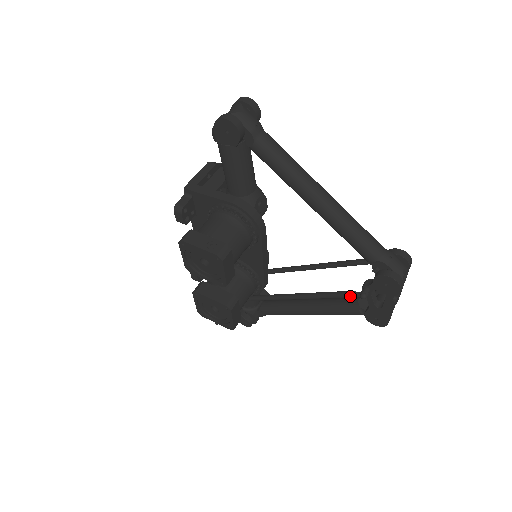
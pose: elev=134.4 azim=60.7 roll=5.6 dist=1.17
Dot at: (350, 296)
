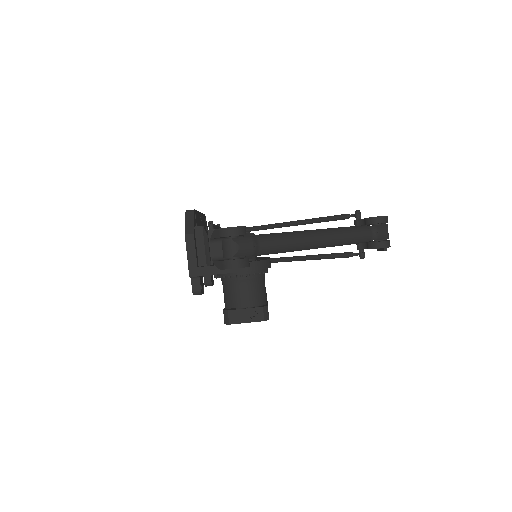
Dot at: occluded
